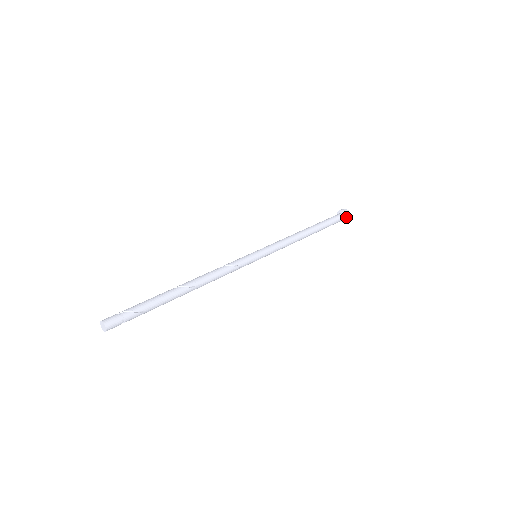
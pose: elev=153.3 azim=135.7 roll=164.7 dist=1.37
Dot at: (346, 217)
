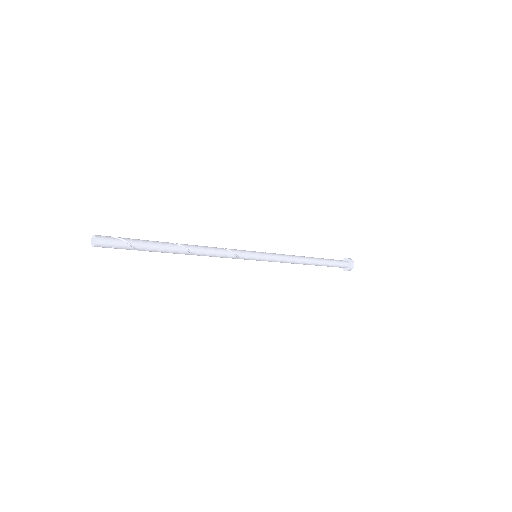
Dot at: (349, 266)
